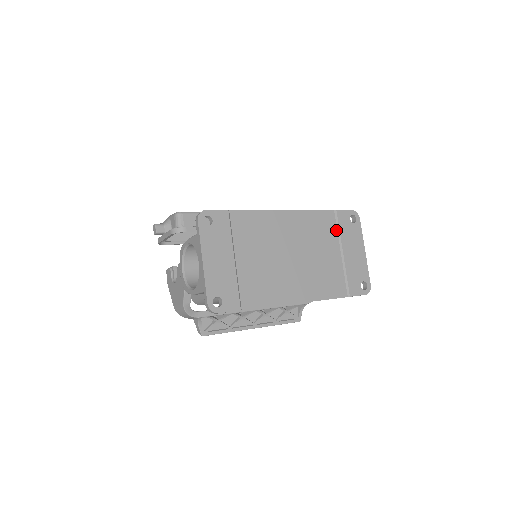
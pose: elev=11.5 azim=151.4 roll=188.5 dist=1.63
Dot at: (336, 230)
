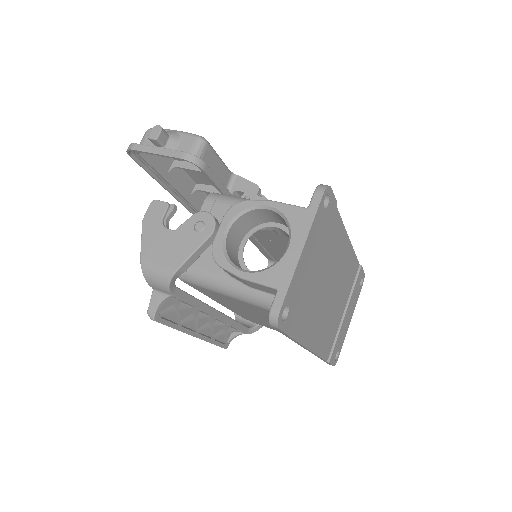
Dot at: (352, 285)
